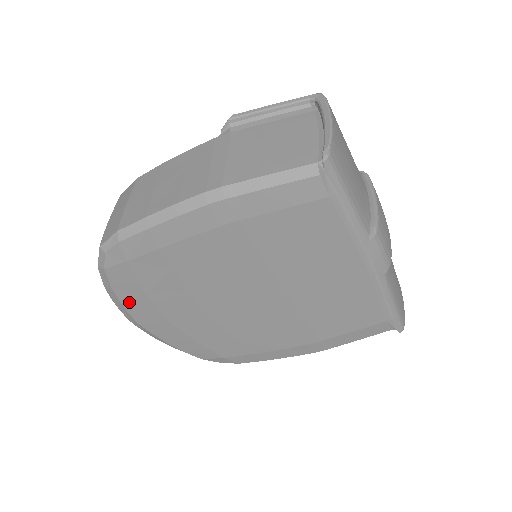
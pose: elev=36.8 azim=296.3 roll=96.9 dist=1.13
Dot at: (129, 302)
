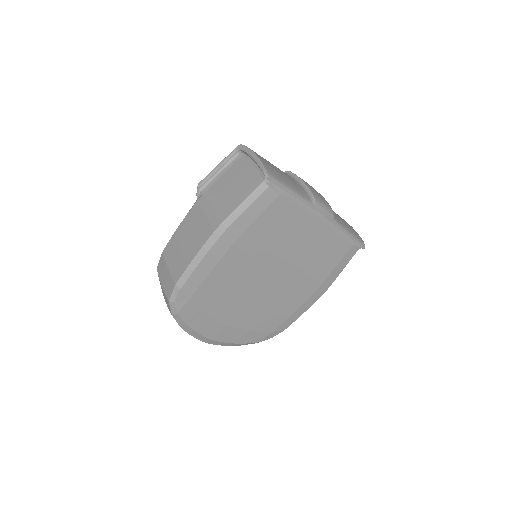
Dot at: (200, 327)
